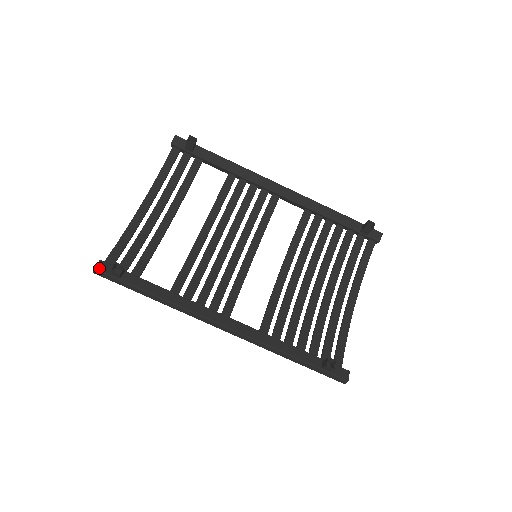
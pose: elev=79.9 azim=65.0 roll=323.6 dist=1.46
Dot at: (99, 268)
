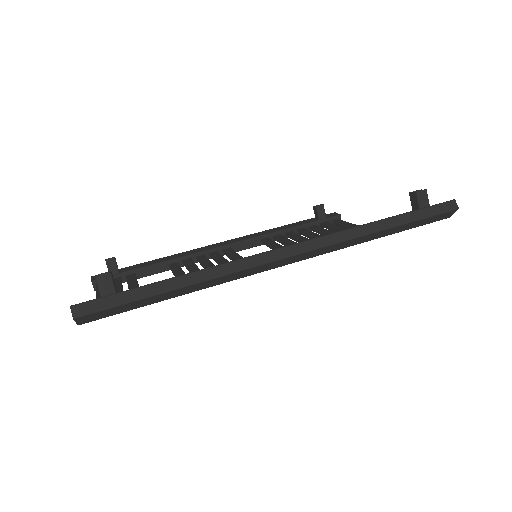
Dot at: (78, 304)
